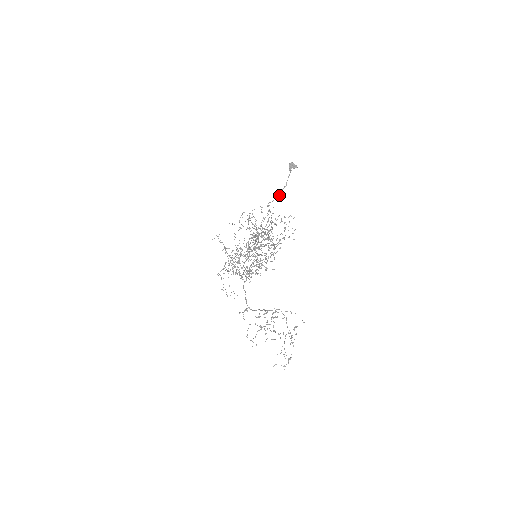
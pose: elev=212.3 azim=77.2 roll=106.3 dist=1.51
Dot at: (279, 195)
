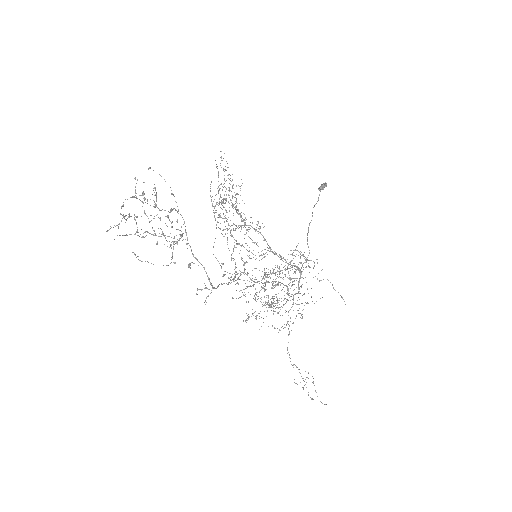
Dot at: (312, 215)
